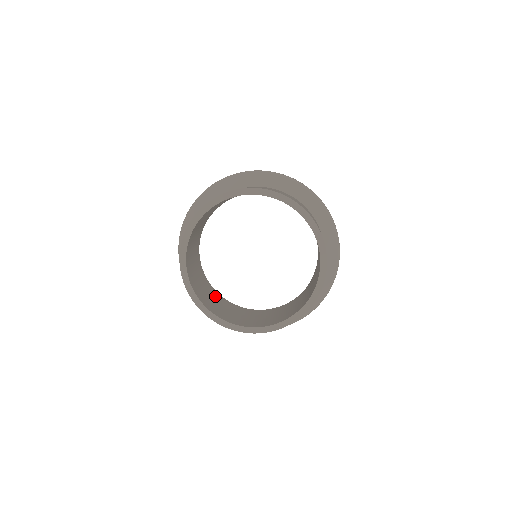
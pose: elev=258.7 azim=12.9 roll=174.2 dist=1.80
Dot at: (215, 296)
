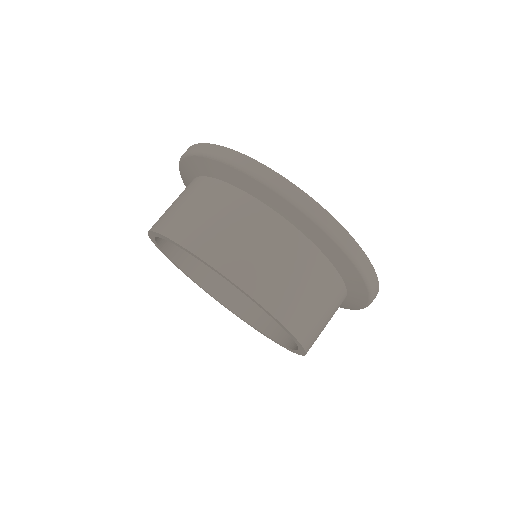
Dot at: occluded
